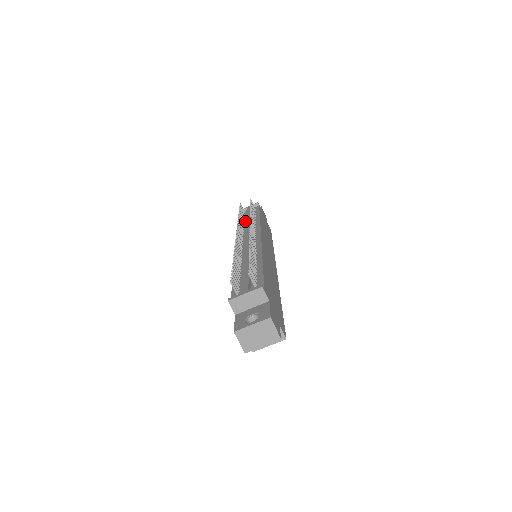
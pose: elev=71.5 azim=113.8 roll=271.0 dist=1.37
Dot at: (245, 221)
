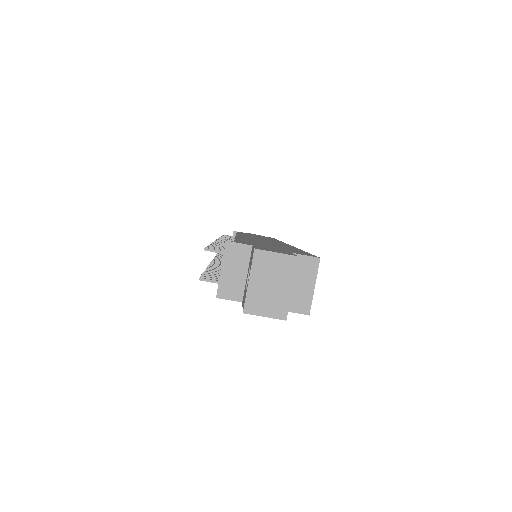
Dot at: occluded
